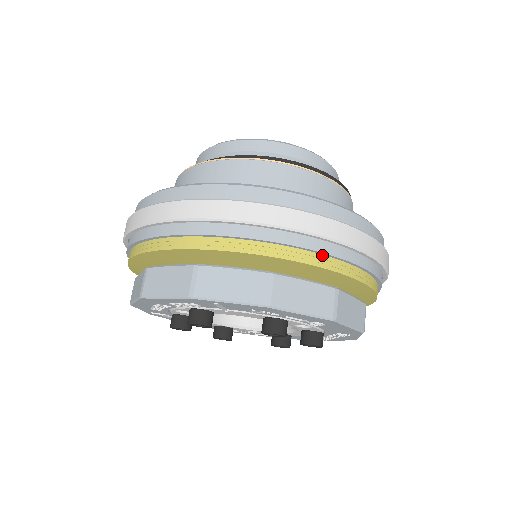
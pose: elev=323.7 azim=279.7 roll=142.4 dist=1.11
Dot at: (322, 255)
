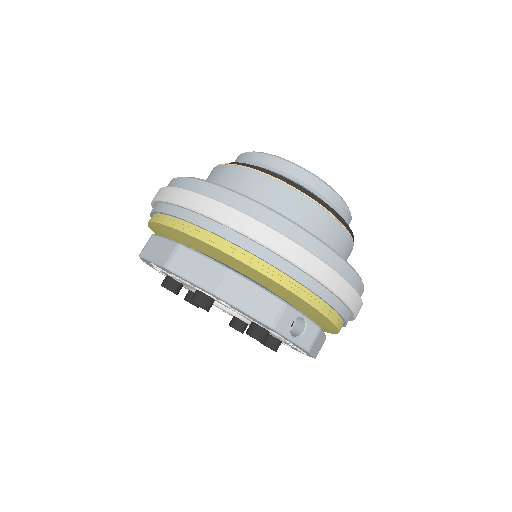
Dot at: (216, 235)
